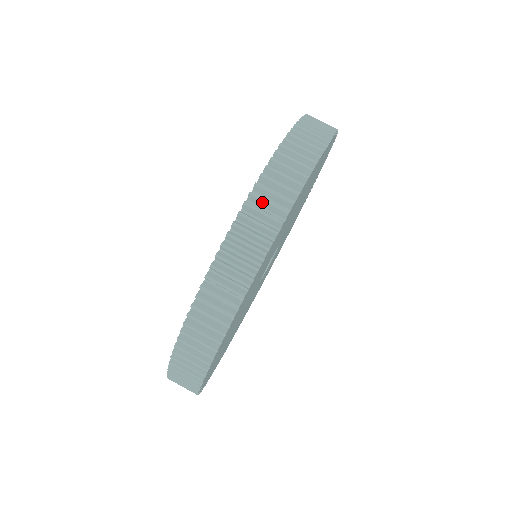
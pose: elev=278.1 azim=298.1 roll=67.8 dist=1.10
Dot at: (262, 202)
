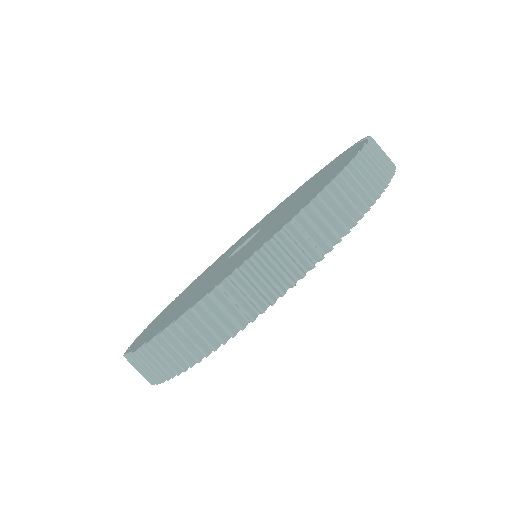
Dot at: (359, 176)
